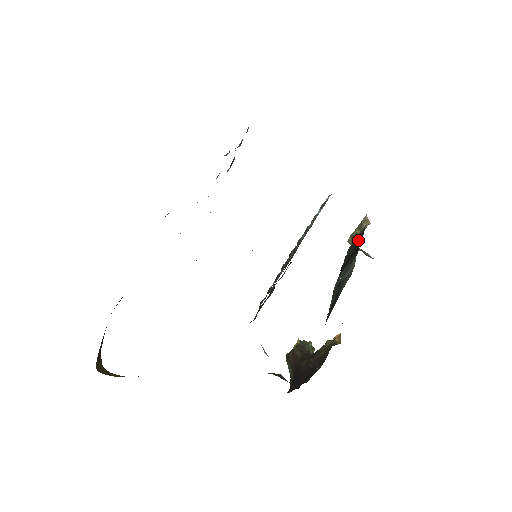
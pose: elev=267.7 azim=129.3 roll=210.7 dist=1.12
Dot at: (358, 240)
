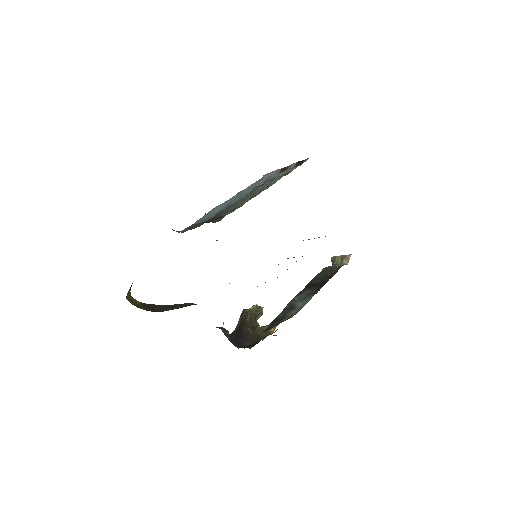
Dot at: (329, 276)
